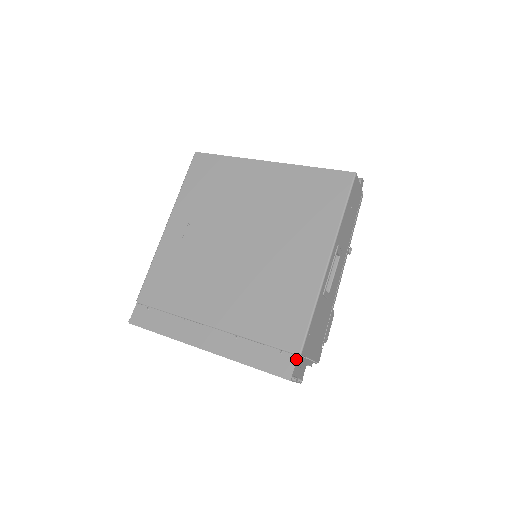
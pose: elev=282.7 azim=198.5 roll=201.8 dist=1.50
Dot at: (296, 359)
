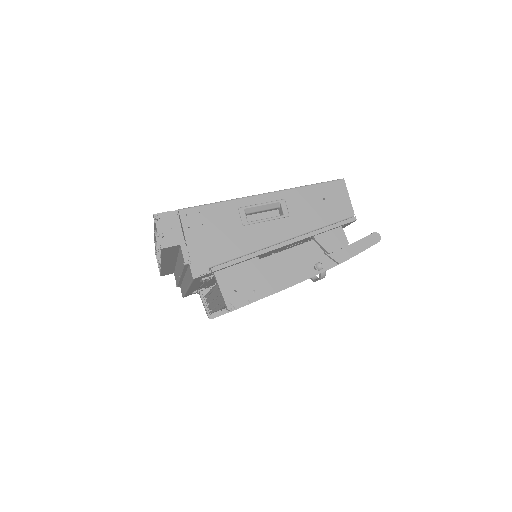
Dot at: (173, 211)
